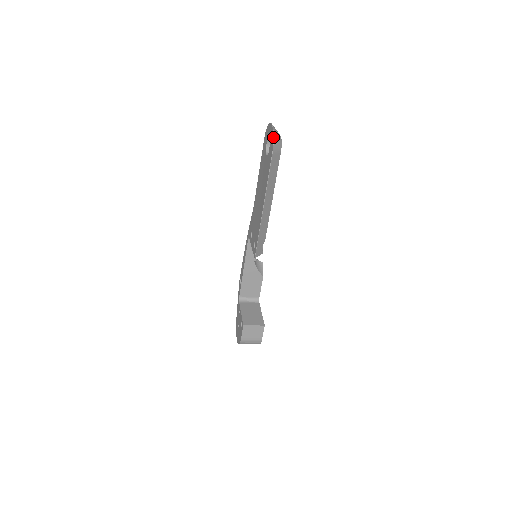
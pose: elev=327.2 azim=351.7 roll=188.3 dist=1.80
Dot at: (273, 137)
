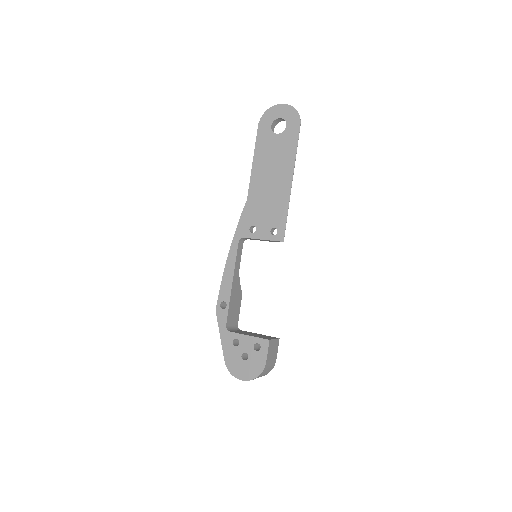
Dot at: occluded
